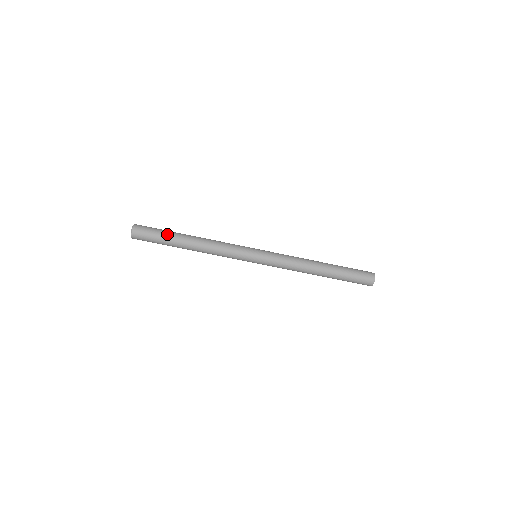
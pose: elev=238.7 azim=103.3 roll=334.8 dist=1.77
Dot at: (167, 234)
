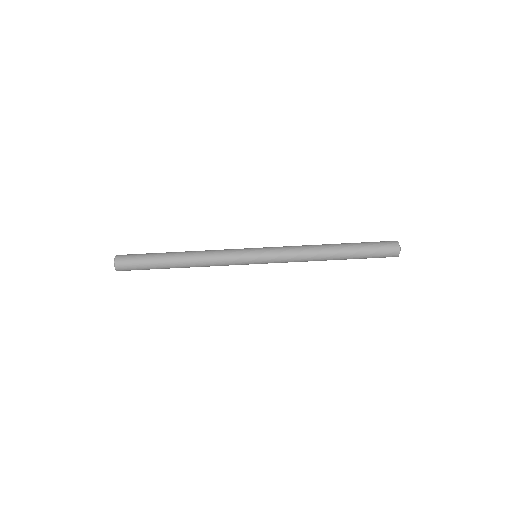
Dot at: (153, 255)
